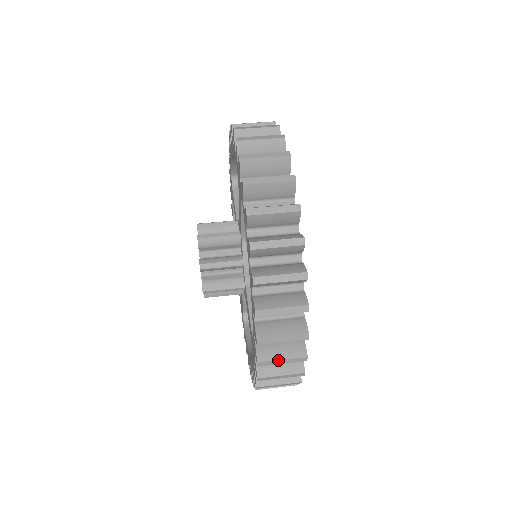
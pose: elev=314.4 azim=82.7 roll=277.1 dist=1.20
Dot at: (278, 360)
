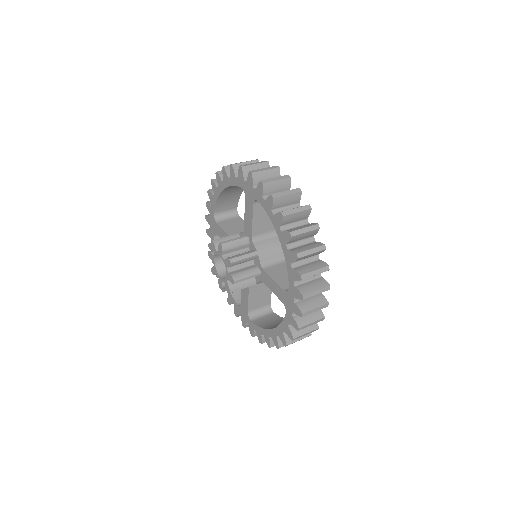
Dot at: (314, 291)
